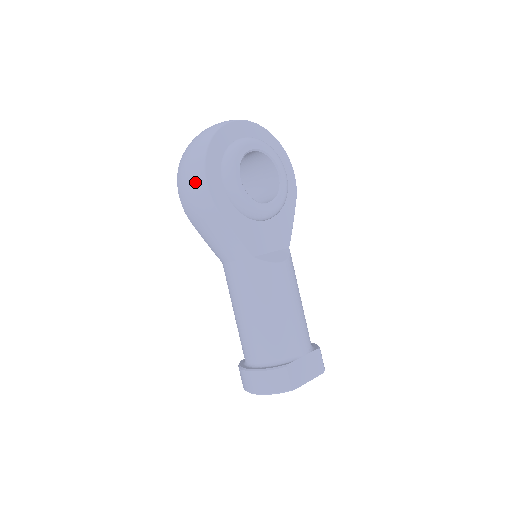
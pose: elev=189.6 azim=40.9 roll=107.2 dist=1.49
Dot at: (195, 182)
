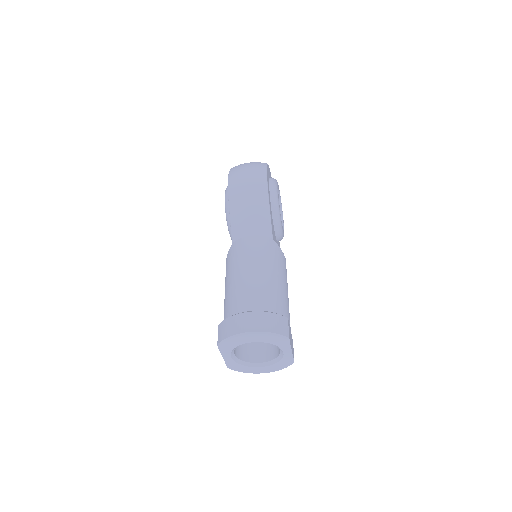
Dot at: (257, 171)
